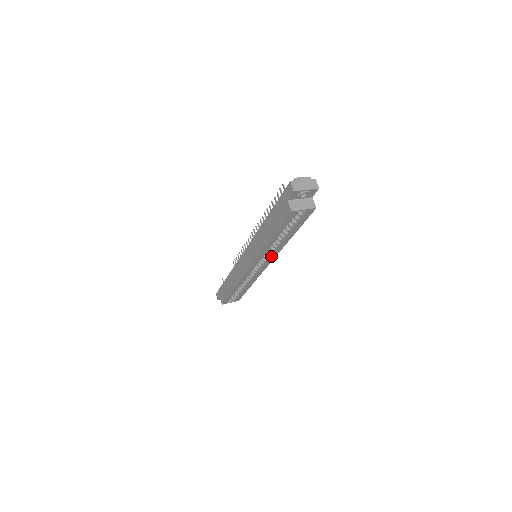
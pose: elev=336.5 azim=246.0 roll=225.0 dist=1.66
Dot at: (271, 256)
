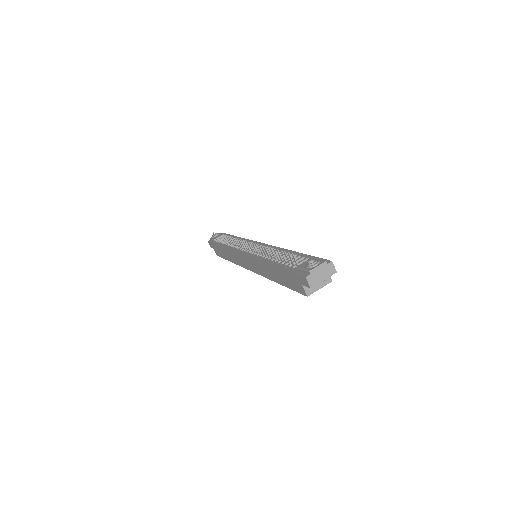
Dot at: occluded
